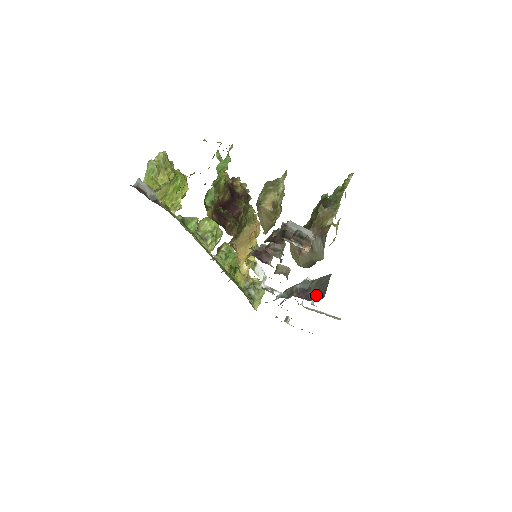
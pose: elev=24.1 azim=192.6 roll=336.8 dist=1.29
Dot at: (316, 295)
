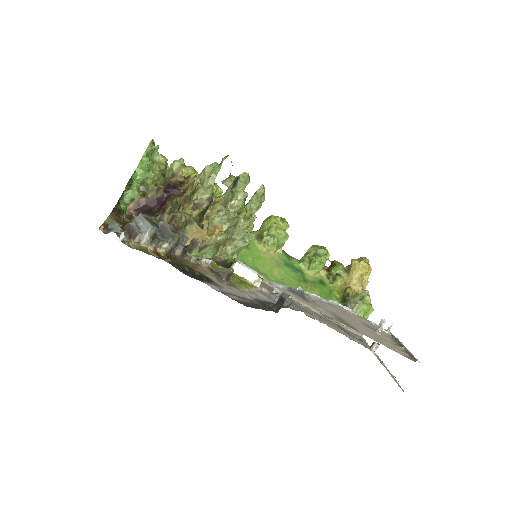
Dot at: occluded
